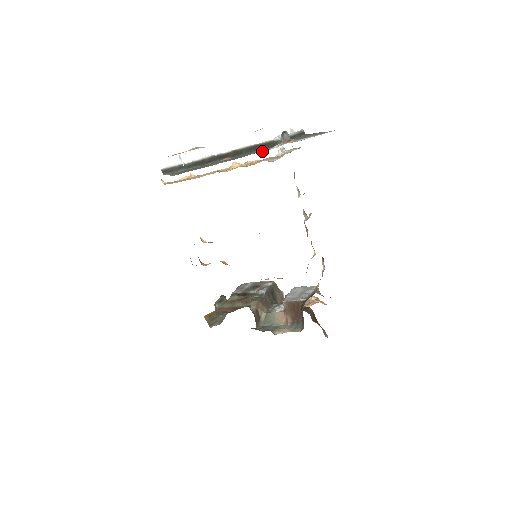
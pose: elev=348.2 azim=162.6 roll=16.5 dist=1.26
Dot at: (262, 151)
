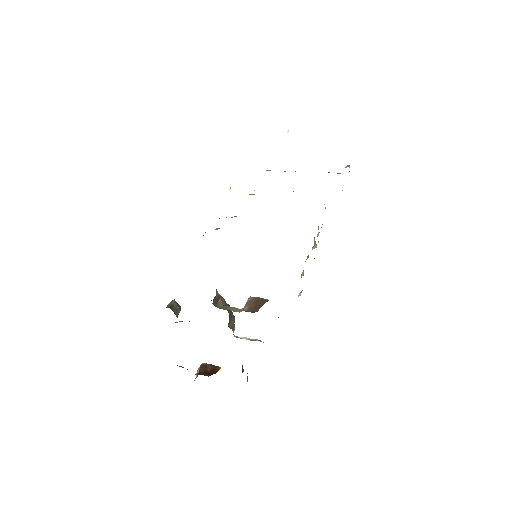
Dot at: occluded
